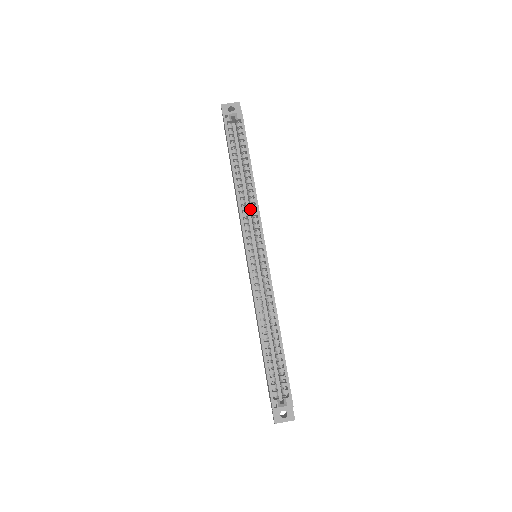
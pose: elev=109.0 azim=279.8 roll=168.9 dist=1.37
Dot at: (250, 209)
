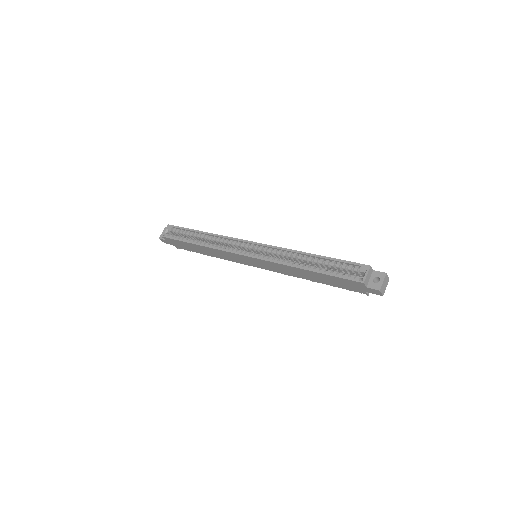
Dot at: (224, 245)
